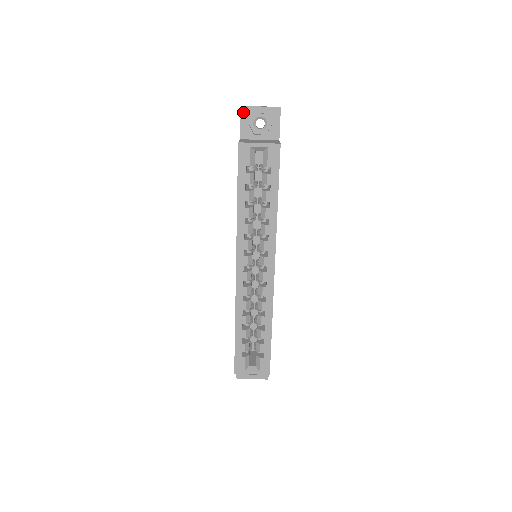
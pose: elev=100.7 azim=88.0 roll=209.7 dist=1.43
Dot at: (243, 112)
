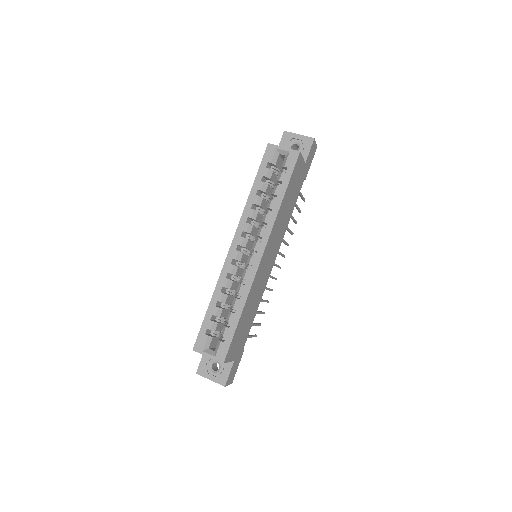
Dot at: (284, 135)
